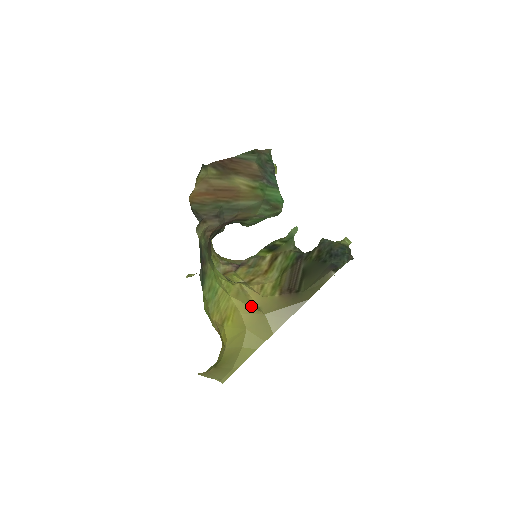
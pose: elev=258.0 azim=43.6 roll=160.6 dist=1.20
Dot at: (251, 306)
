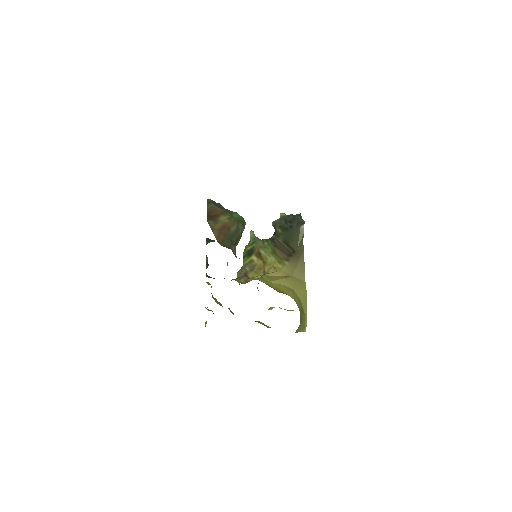
Dot at: (283, 278)
